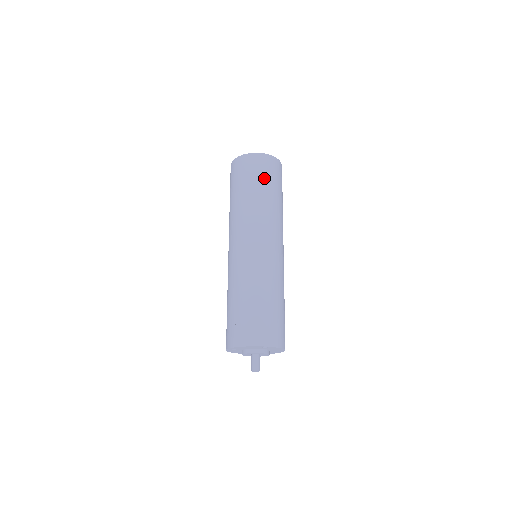
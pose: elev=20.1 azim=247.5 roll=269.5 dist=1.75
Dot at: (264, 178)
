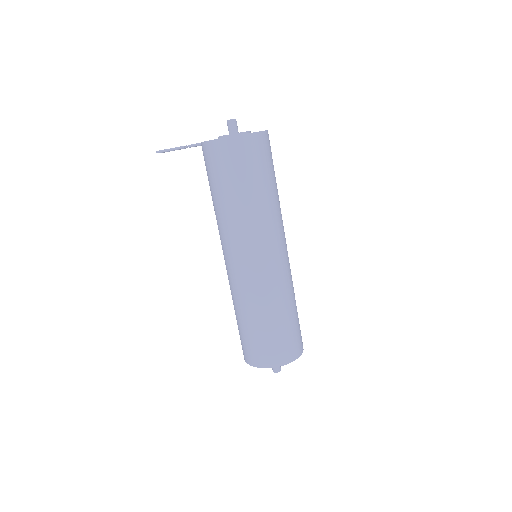
Dot at: (272, 167)
